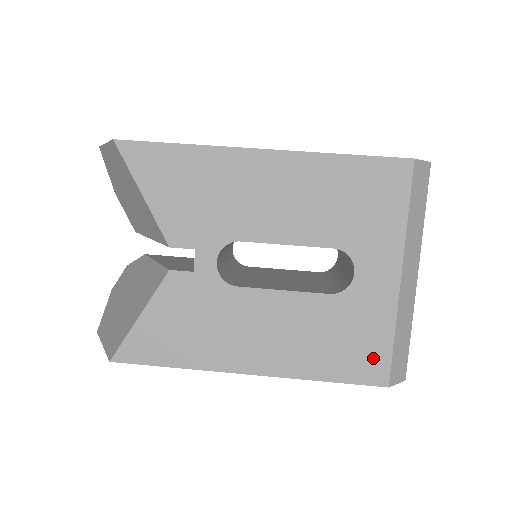
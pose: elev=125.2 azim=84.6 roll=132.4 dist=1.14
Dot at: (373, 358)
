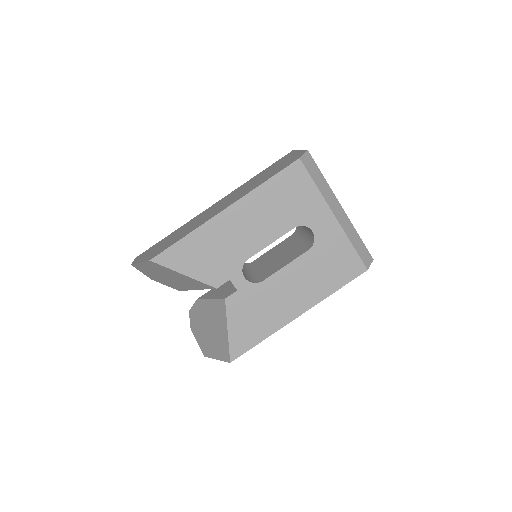
Dot at: (351, 263)
